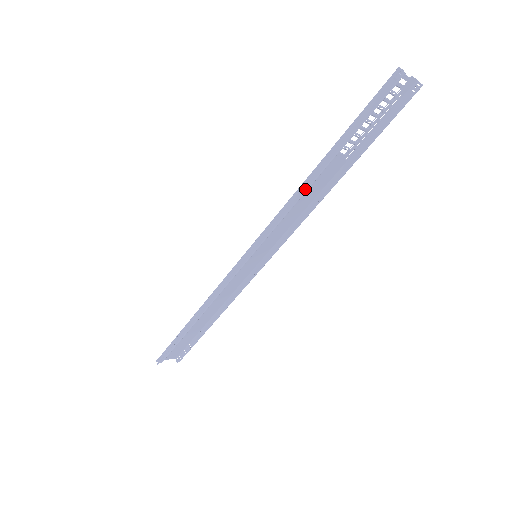
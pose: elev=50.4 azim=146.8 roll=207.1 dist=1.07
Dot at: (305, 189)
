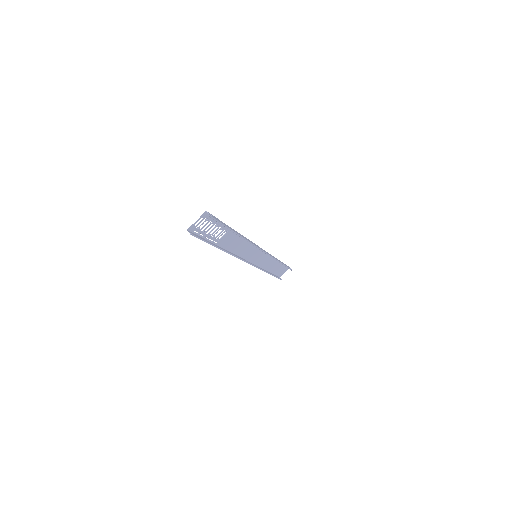
Dot at: (230, 254)
